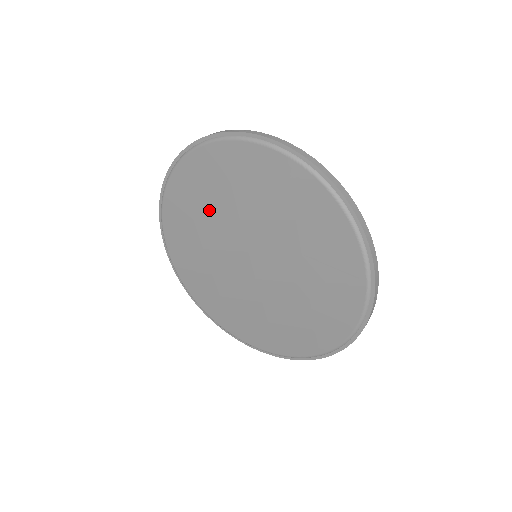
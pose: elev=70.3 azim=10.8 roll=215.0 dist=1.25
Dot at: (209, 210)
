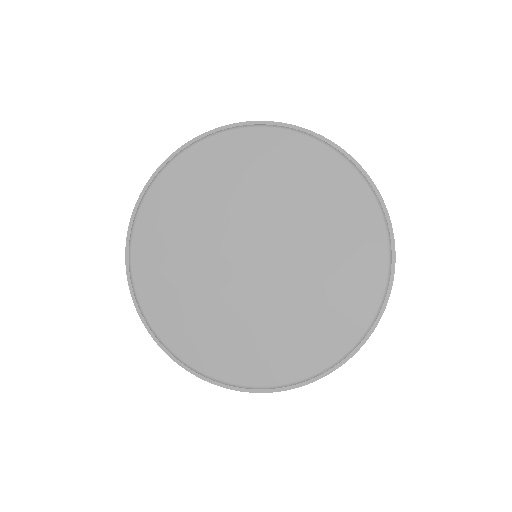
Dot at: (268, 186)
